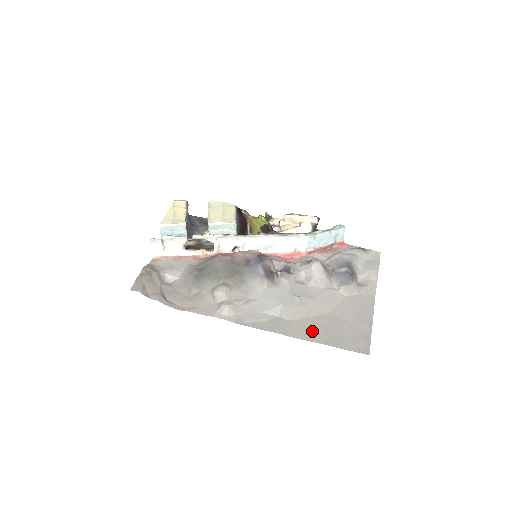
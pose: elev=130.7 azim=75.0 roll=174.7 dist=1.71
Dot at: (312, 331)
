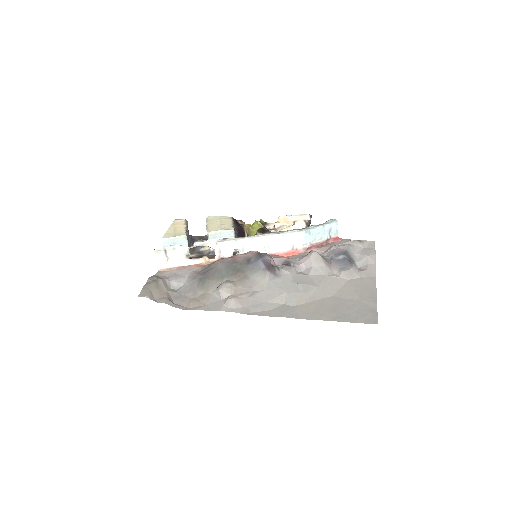
Dot at: (318, 311)
